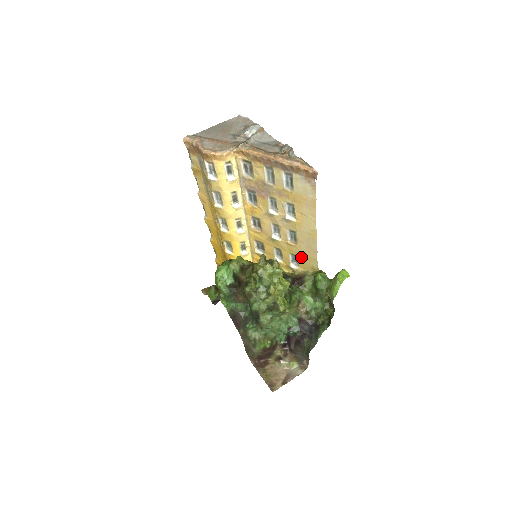
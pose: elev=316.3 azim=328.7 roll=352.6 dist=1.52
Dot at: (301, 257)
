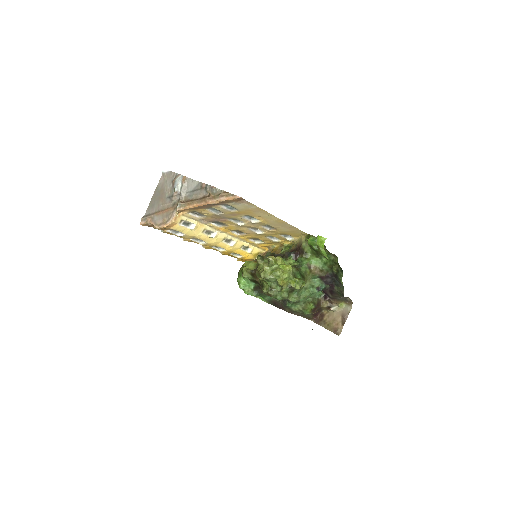
Dot at: (288, 233)
